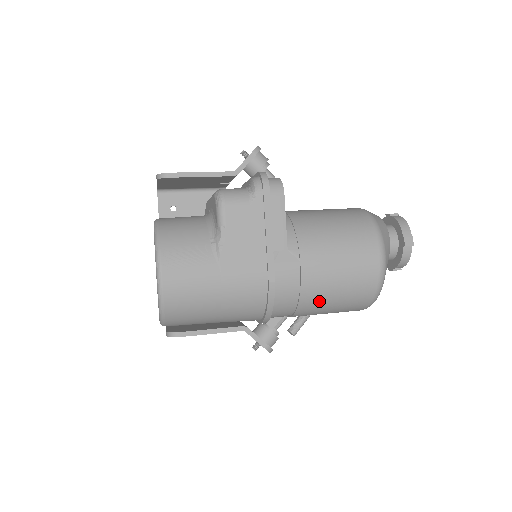
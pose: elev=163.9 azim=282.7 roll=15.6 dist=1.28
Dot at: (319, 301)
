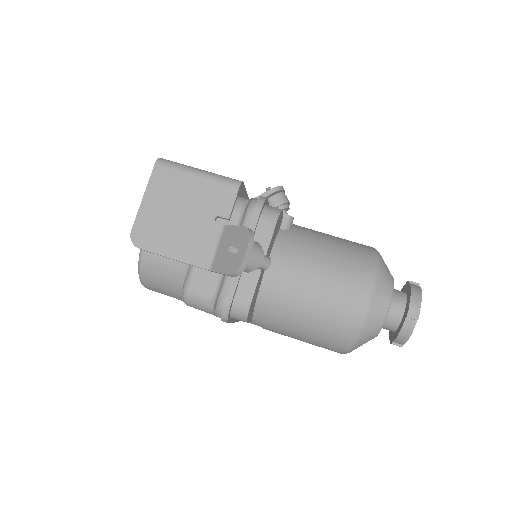
Dot at: occluded
